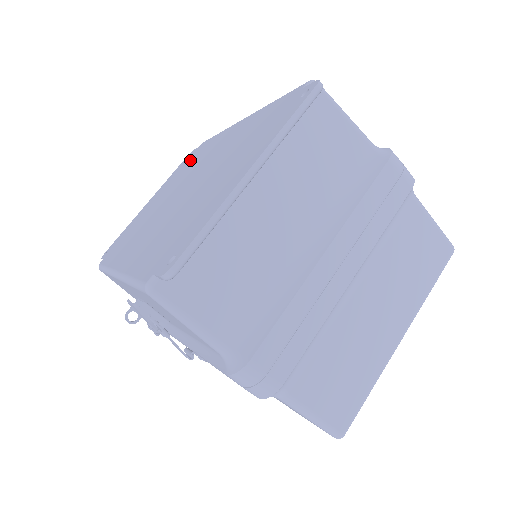
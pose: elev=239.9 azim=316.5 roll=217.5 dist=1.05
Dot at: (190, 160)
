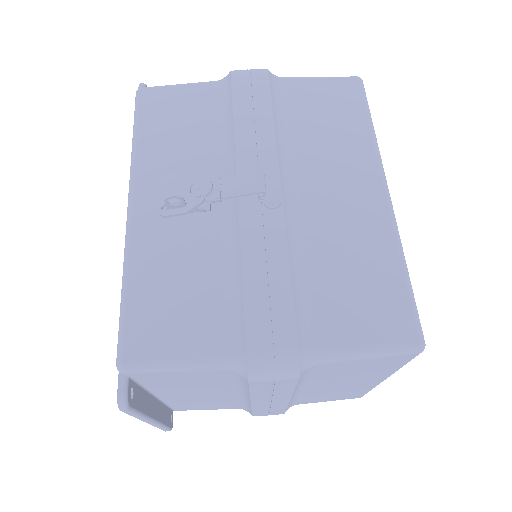
Dot at: occluded
